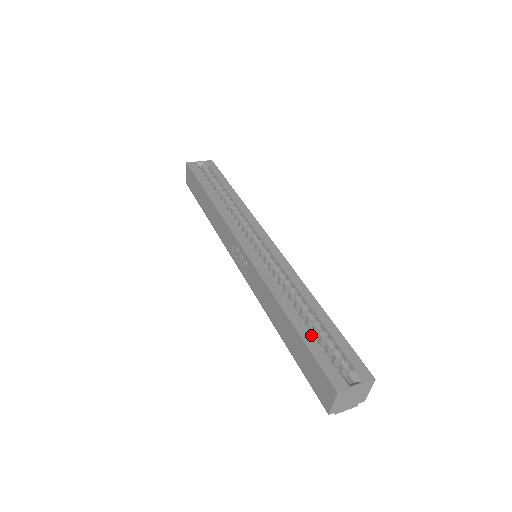
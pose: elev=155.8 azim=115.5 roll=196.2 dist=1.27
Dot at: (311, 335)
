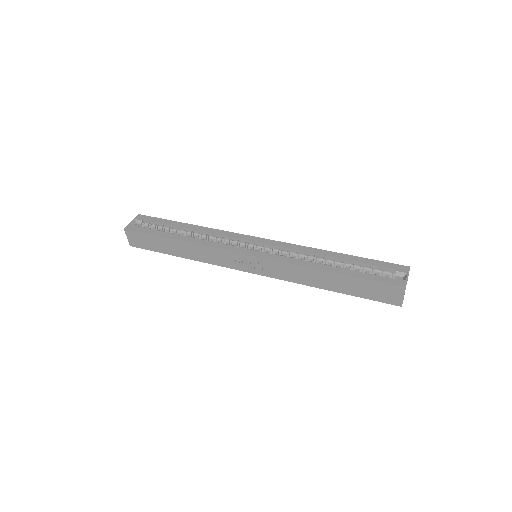
Dot at: (356, 272)
